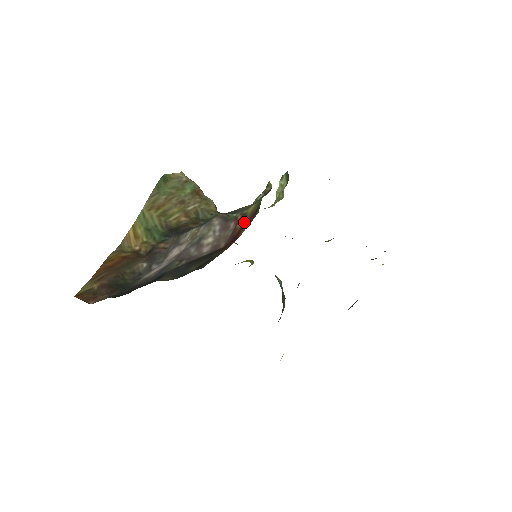
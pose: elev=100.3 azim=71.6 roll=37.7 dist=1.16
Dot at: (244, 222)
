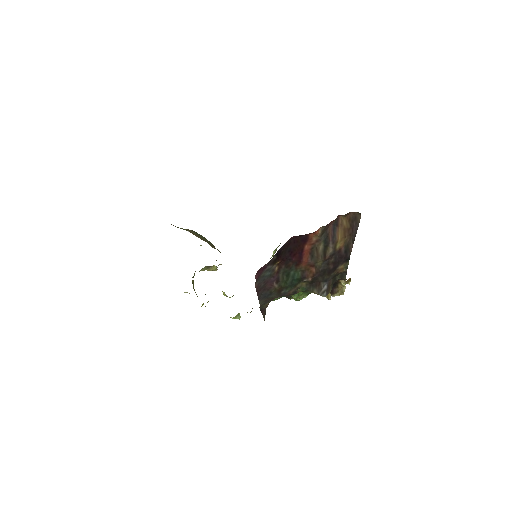
Dot at: occluded
